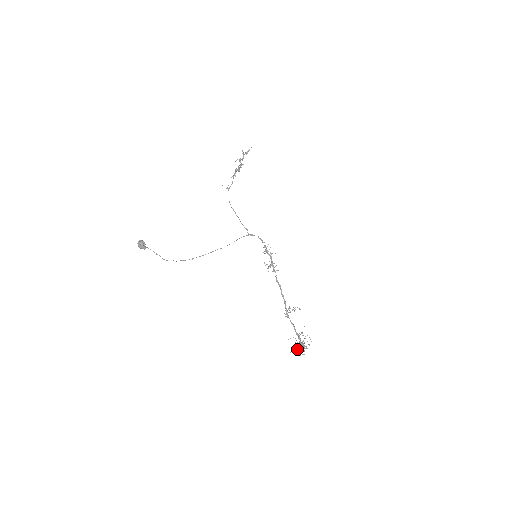
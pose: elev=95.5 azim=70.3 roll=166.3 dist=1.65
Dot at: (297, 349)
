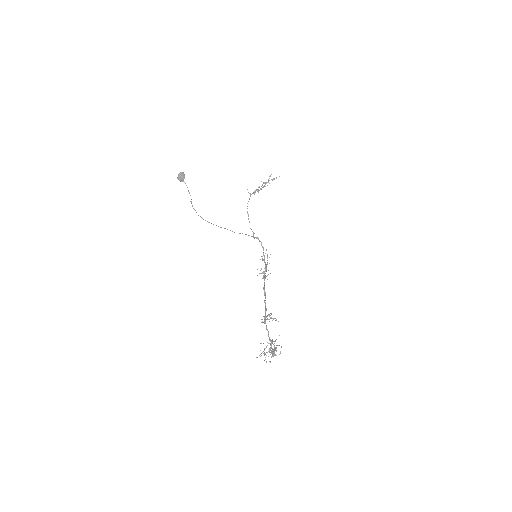
Dot at: (265, 354)
